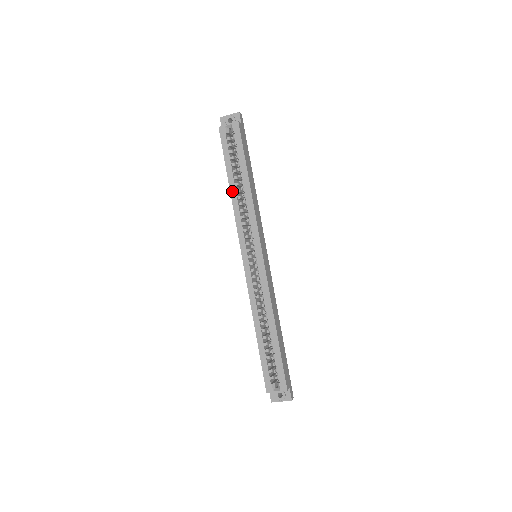
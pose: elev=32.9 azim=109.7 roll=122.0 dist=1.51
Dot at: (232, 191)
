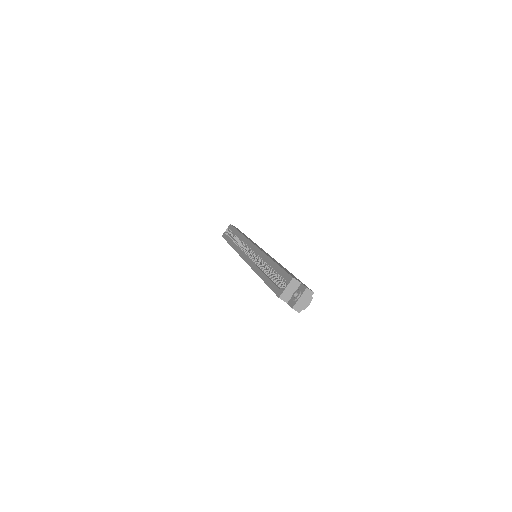
Dot at: (232, 245)
